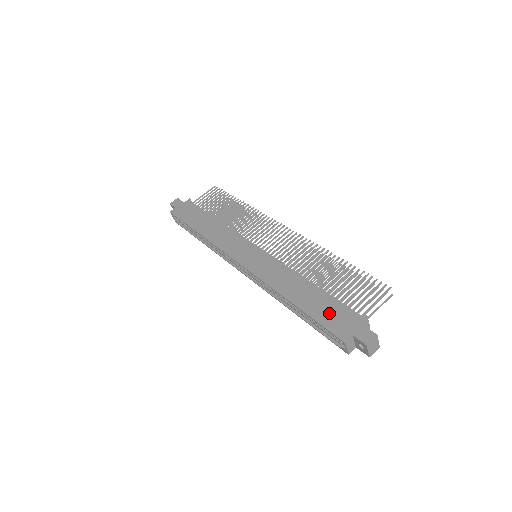
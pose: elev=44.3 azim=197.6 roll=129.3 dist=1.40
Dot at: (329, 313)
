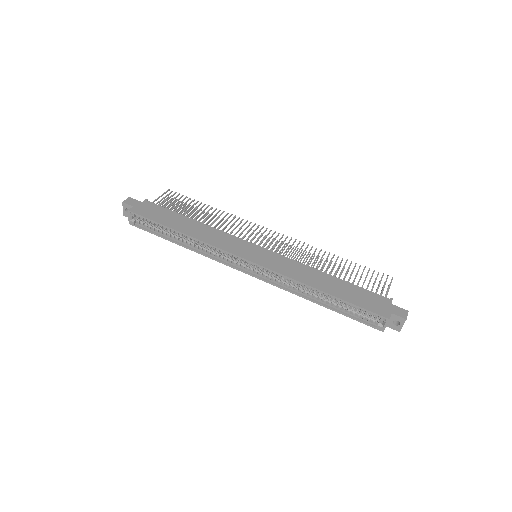
Dot at: (363, 298)
